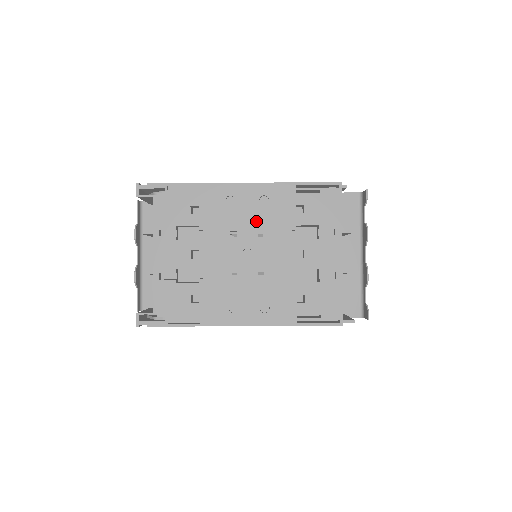
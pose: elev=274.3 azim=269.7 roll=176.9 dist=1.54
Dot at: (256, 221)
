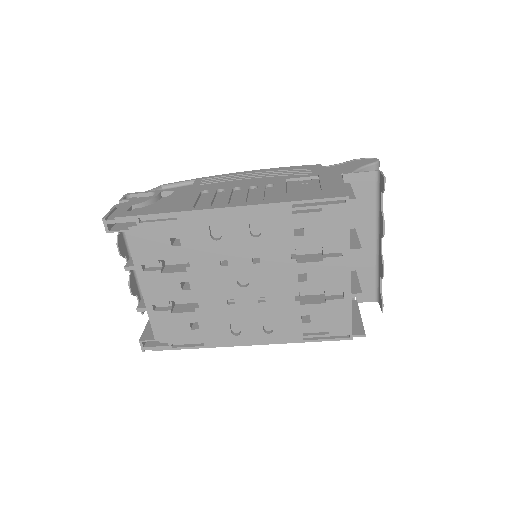
Dot at: (248, 248)
